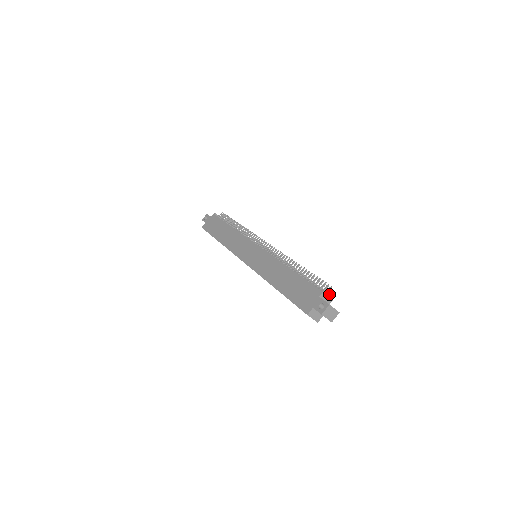
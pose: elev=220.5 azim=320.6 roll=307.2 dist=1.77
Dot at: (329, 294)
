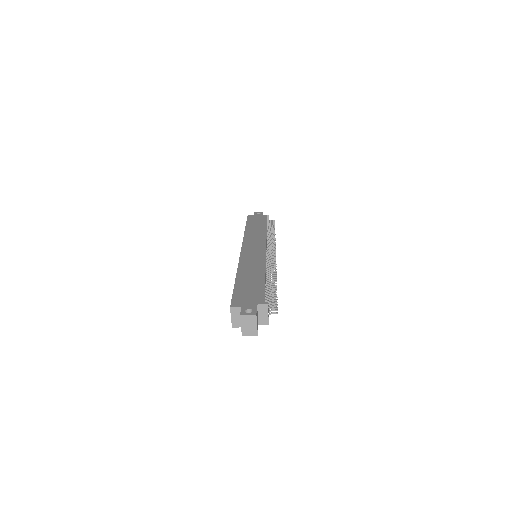
Dot at: (268, 314)
